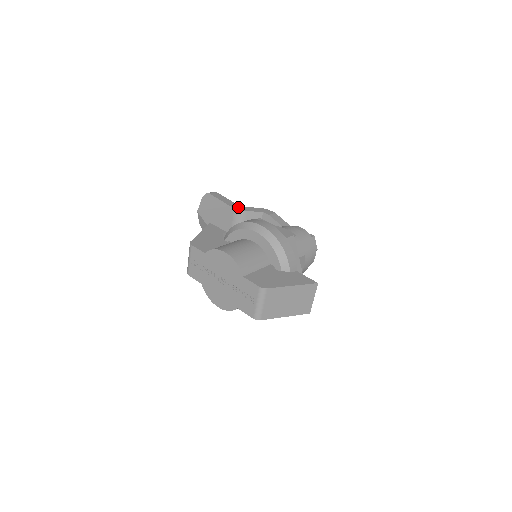
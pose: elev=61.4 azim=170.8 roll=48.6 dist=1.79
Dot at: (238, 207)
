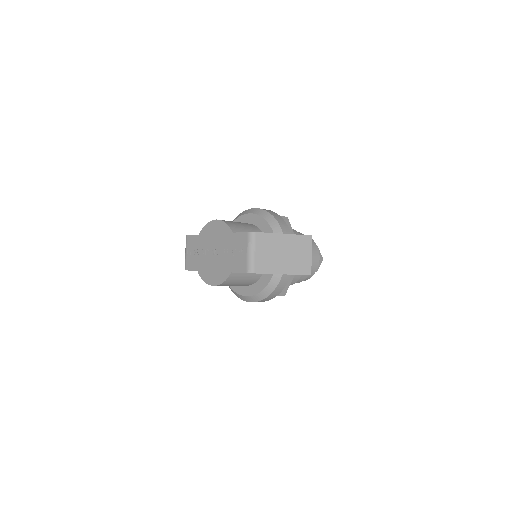
Dot at: occluded
